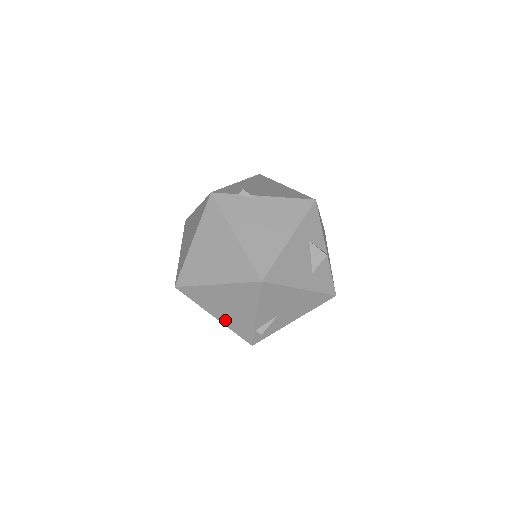
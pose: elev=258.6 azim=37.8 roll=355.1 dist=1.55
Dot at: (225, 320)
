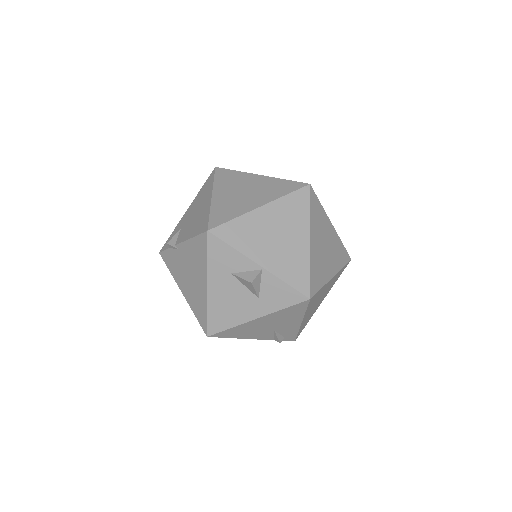
Dot at: occluded
